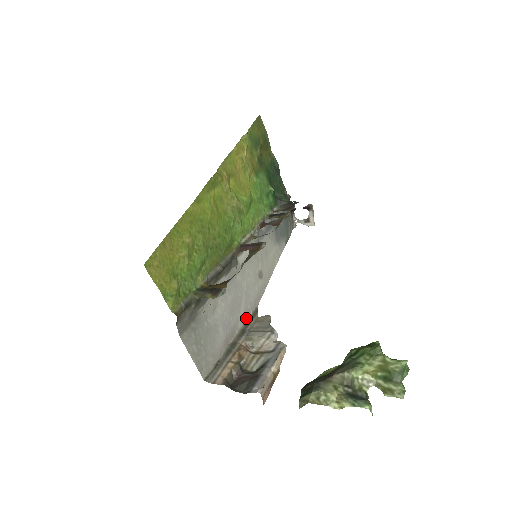
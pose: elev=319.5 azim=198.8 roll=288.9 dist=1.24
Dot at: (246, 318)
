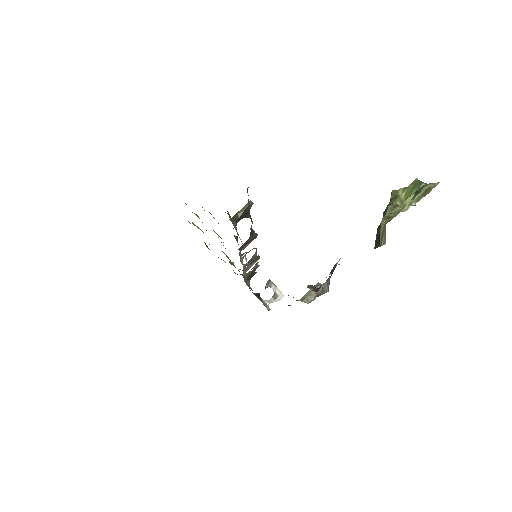
Dot at: occluded
